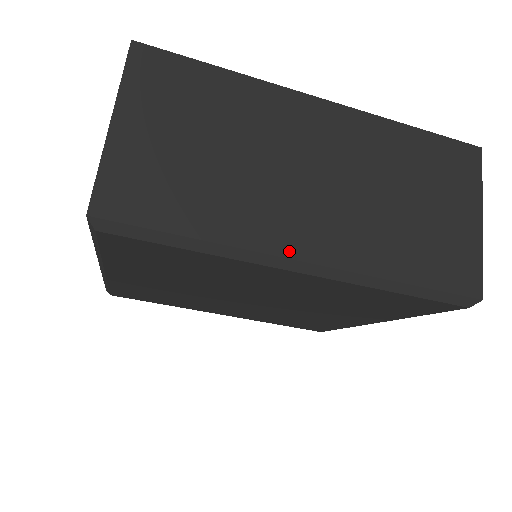
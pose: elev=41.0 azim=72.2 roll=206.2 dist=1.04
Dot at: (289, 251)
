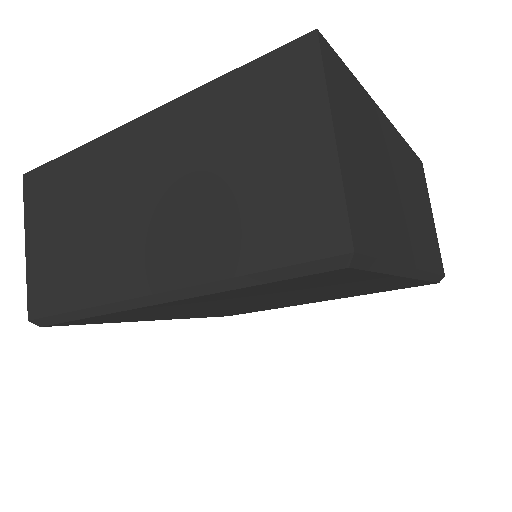
Dot at: (137, 290)
